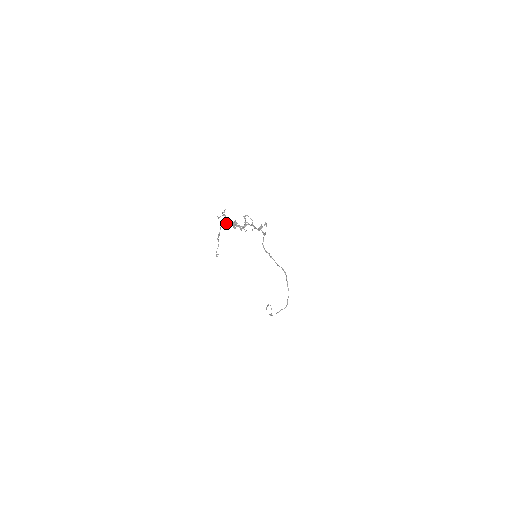
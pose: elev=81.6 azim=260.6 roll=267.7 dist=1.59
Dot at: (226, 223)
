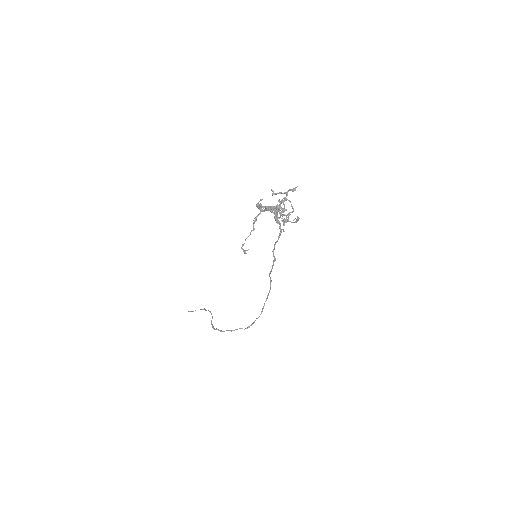
Dot at: (280, 206)
